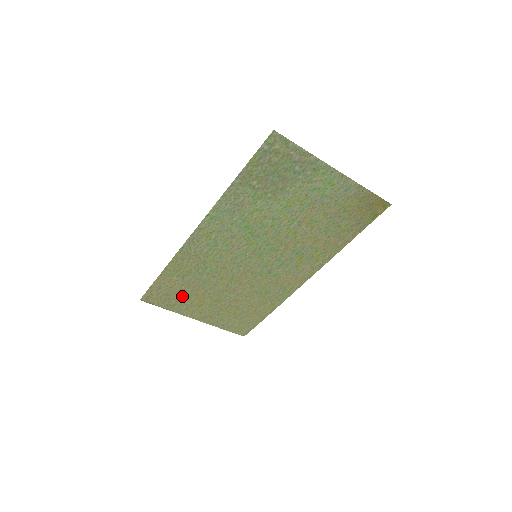
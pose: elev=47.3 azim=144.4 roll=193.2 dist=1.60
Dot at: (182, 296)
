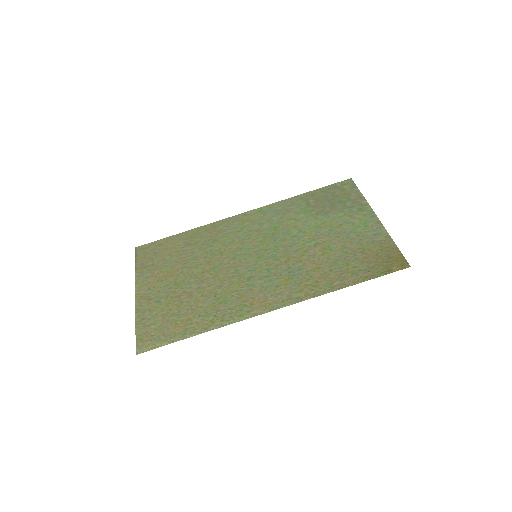
Dot at: (162, 262)
